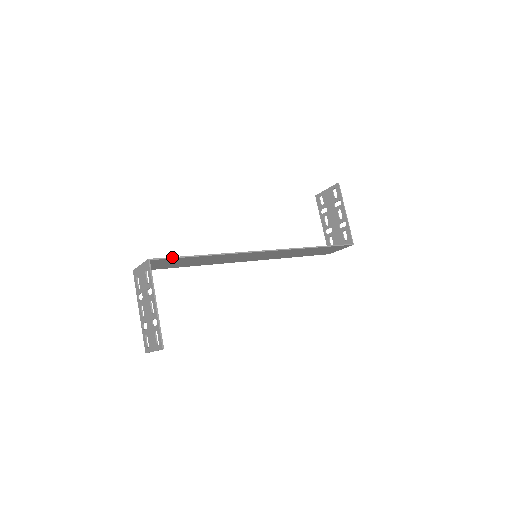
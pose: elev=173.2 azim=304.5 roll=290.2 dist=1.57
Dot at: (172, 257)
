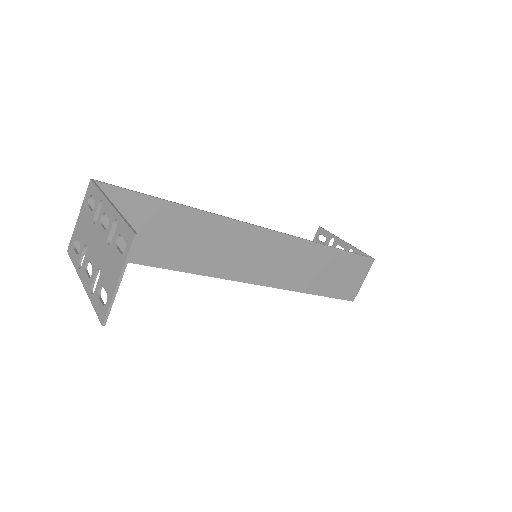
Dot at: (129, 190)
